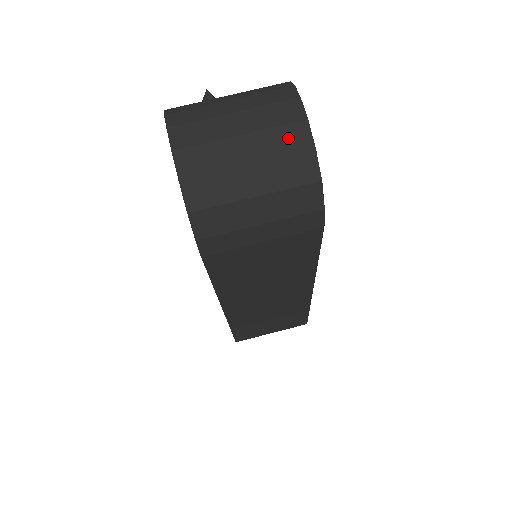
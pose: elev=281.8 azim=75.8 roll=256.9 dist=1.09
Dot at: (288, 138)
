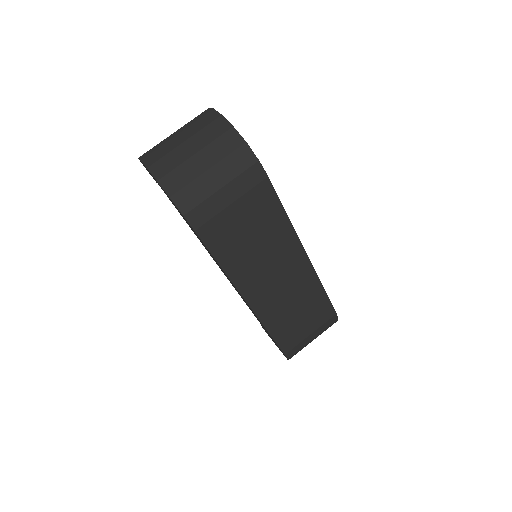
Dot at: (214, 129)
